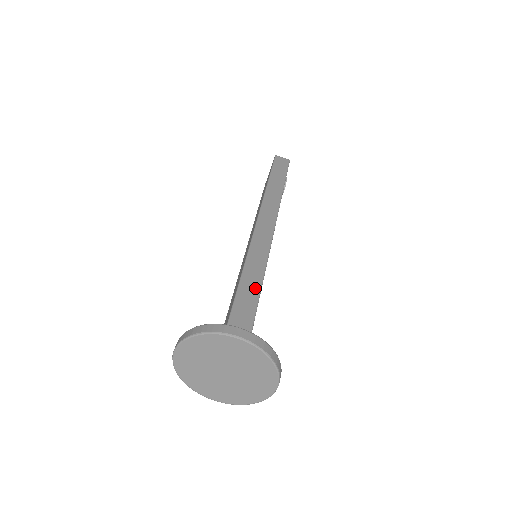
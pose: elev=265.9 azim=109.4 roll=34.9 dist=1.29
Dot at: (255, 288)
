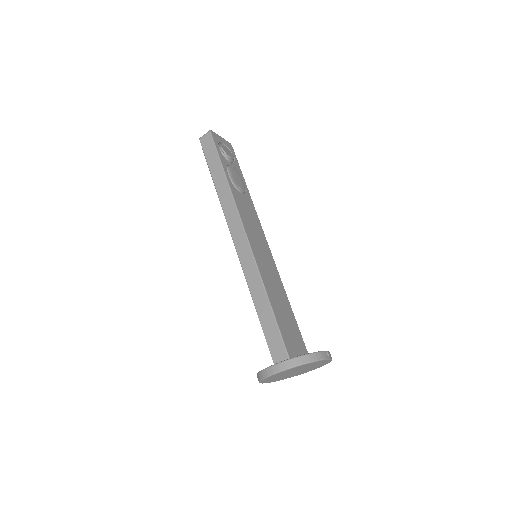
Dot at: (267, 308)
